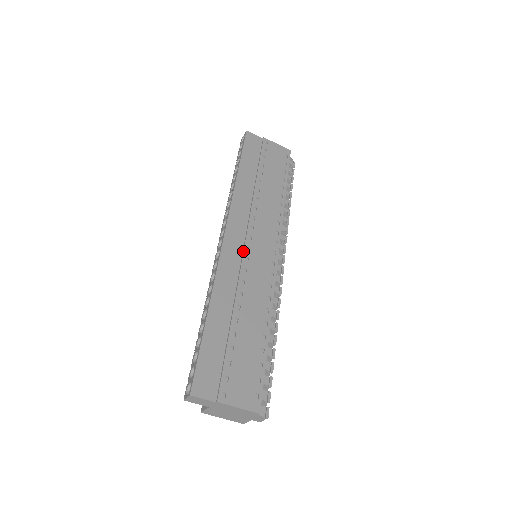
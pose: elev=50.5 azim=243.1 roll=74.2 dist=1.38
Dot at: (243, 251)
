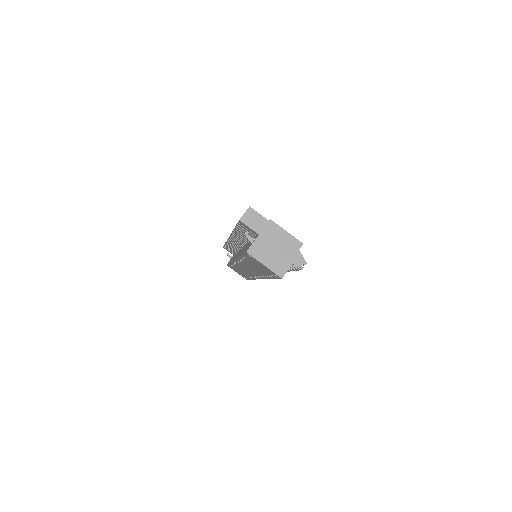
Dot at: occluded
